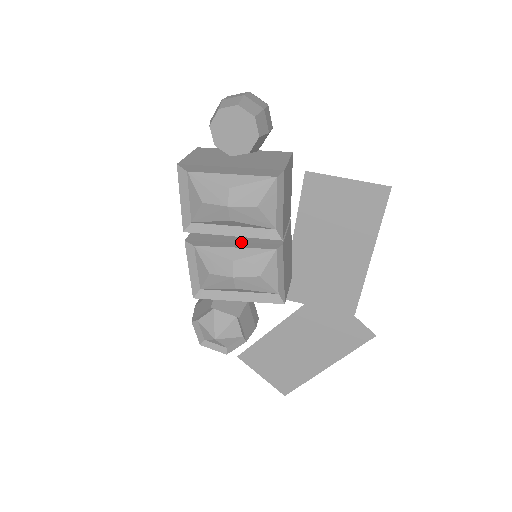
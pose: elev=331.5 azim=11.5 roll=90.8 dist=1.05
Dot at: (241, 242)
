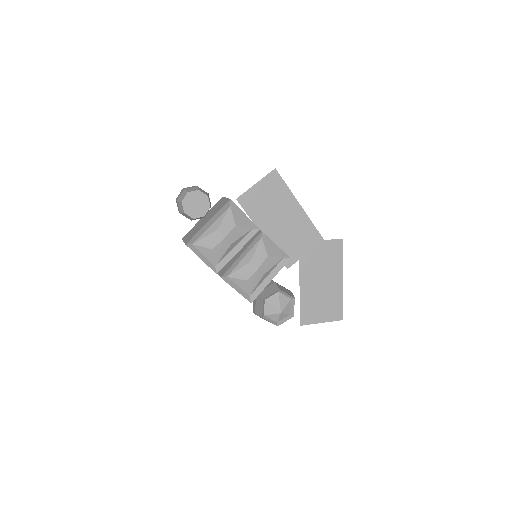
Dot at: (245, 250)
